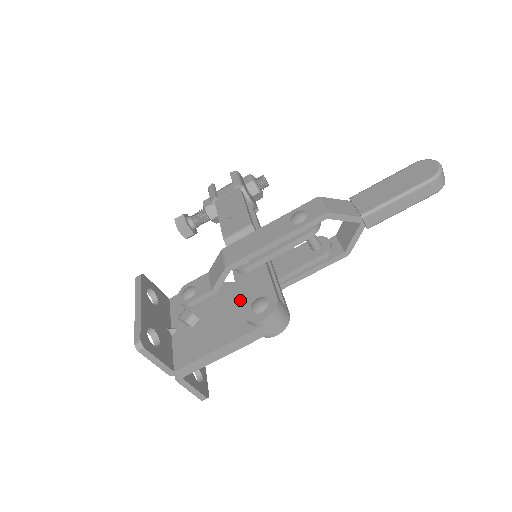
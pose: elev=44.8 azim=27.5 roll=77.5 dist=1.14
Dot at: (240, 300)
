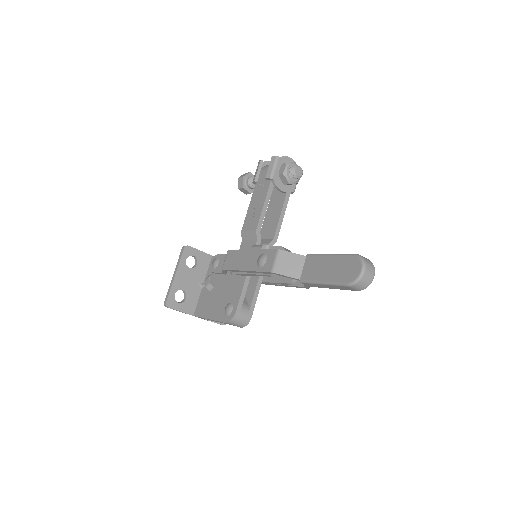
Dot at: (225, 296)
